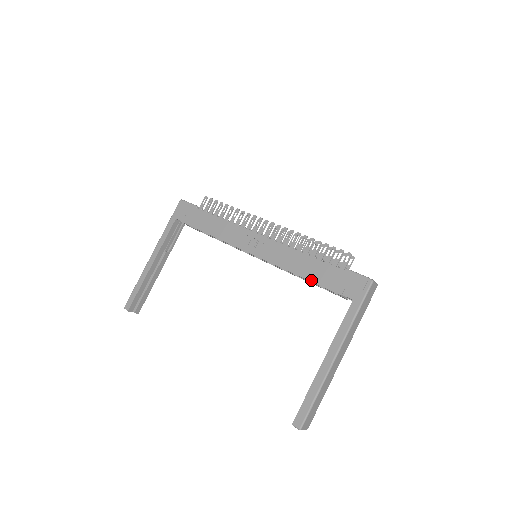
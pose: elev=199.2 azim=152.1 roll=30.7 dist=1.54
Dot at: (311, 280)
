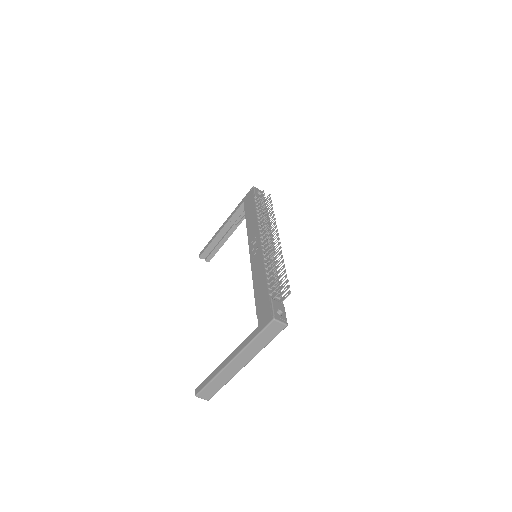
Dot at: (255, 295)
